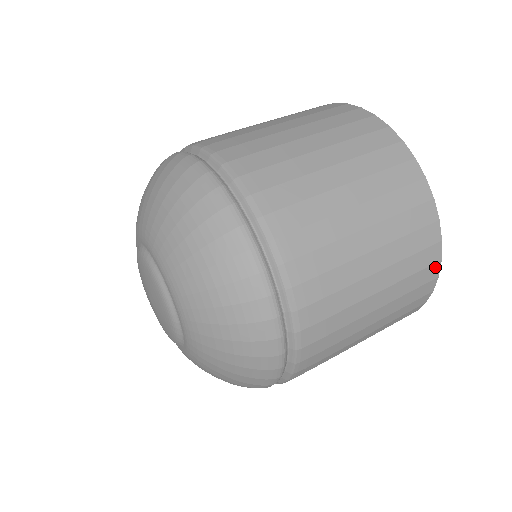
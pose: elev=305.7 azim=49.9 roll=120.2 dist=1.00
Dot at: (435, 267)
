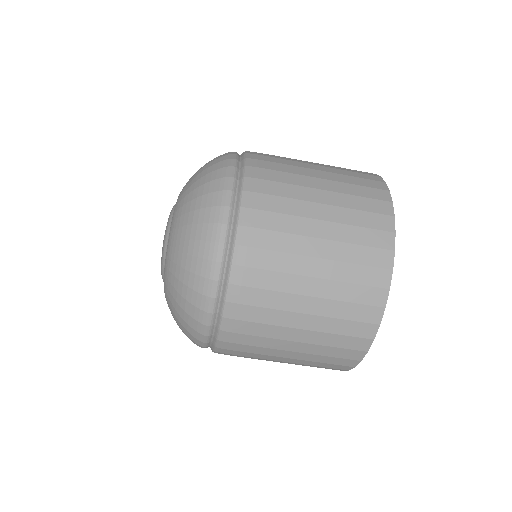
Dot at: (342, 370)
